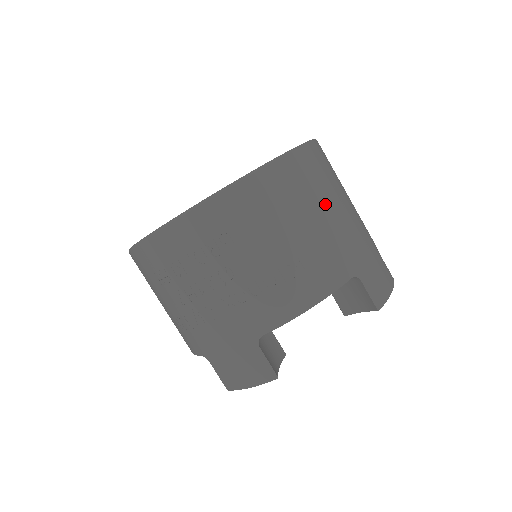
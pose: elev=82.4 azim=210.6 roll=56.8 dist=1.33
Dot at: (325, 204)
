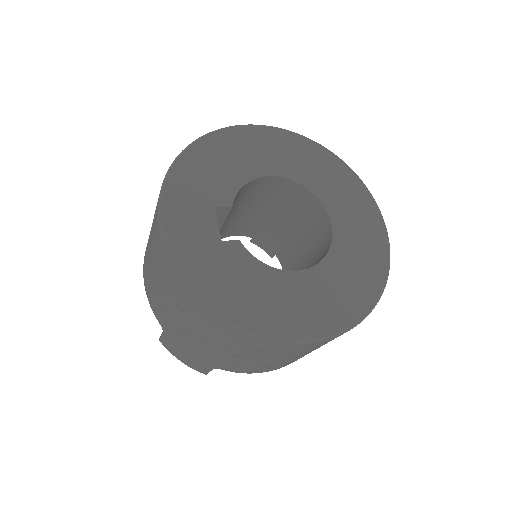
Dot at: occluded
